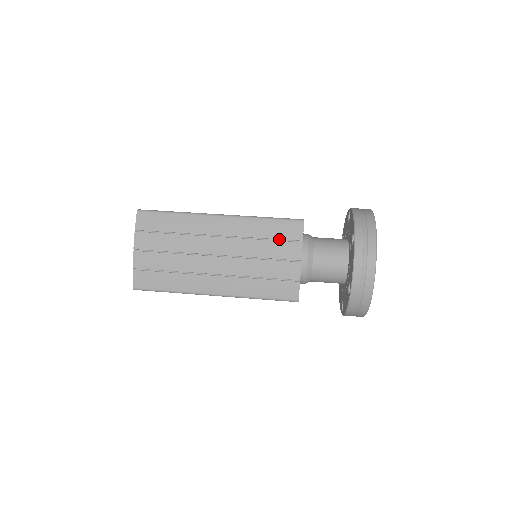
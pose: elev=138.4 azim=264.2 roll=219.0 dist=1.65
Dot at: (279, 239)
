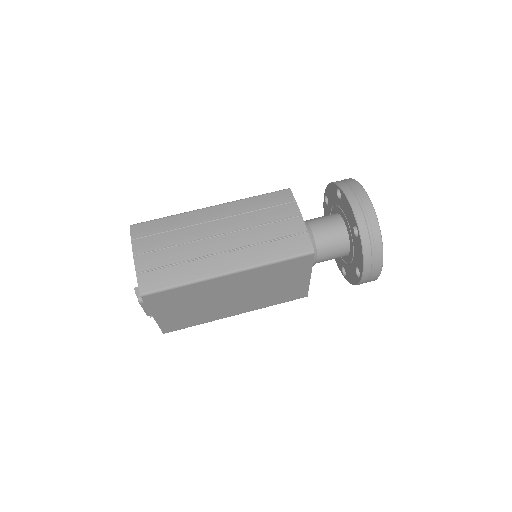
Dot at: (274, 206)
